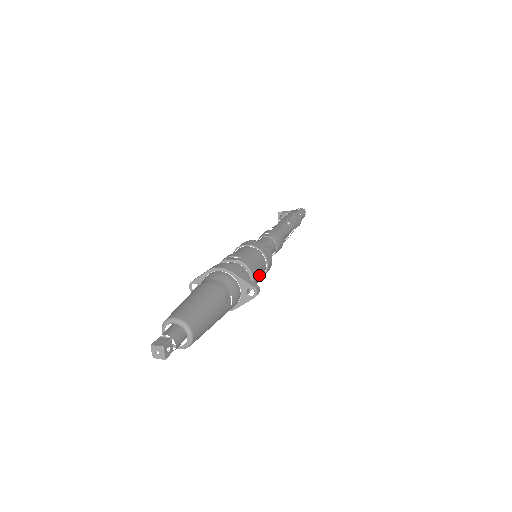
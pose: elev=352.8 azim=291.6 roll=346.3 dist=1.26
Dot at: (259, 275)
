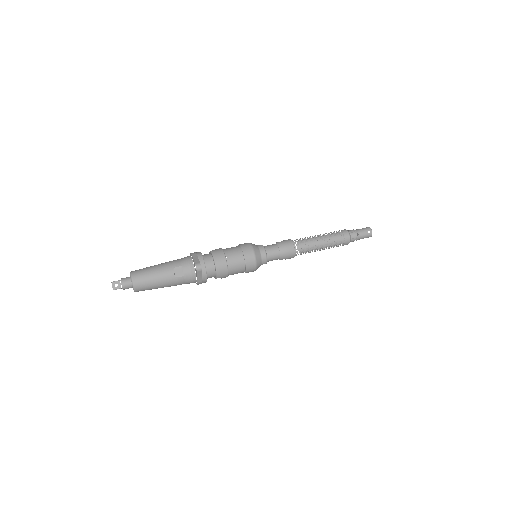
Dot at: (231, 264)
